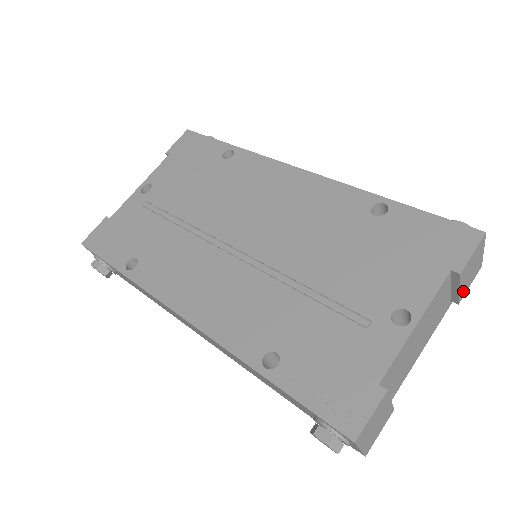
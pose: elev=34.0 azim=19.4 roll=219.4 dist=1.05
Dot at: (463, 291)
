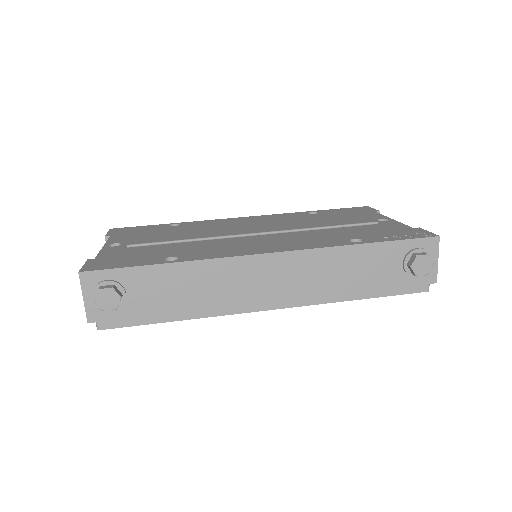
Dot at: occluded
